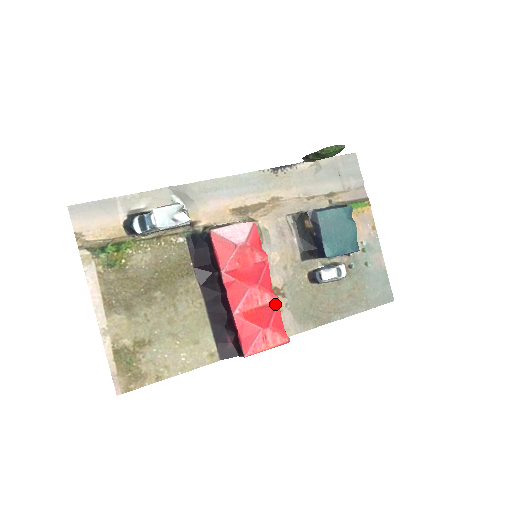
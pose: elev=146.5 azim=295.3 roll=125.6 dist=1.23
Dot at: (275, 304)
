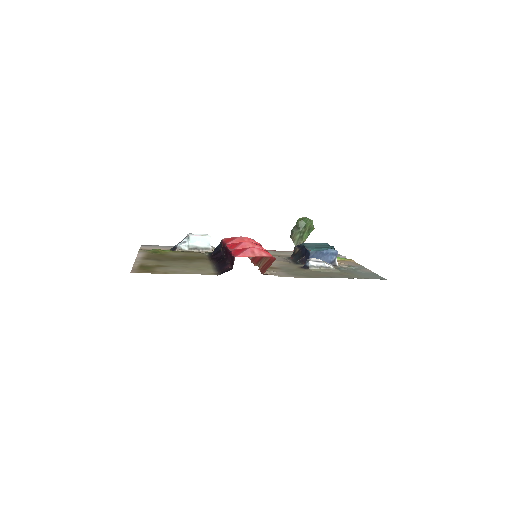
Dot at: occluded
